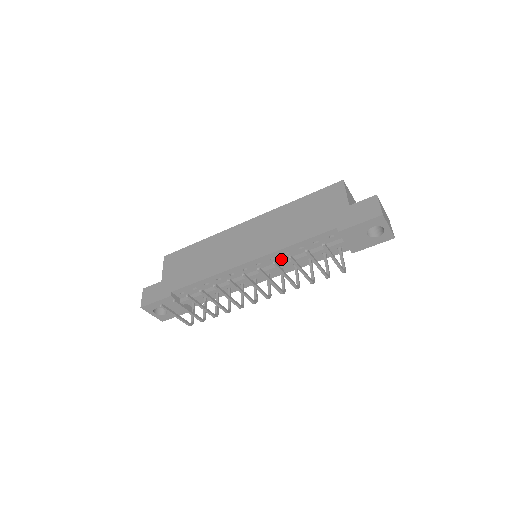
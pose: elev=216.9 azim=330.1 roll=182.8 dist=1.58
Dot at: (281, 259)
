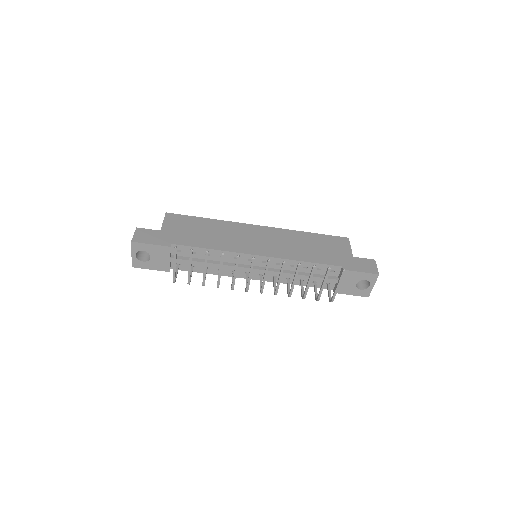
Dot at: occluded
